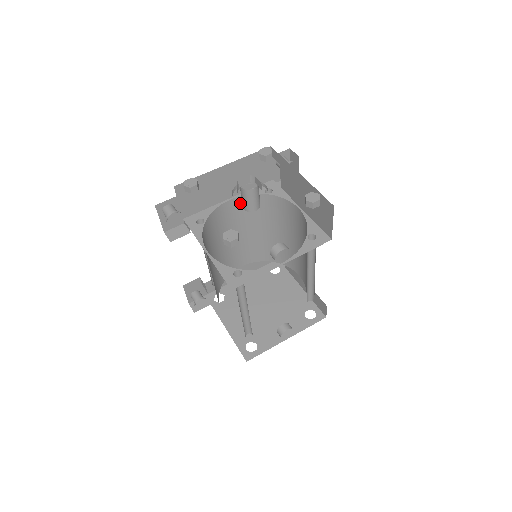
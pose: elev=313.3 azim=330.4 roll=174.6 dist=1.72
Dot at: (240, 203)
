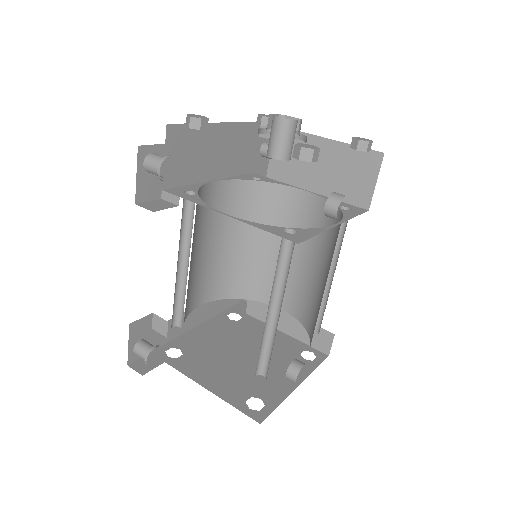
Dot at: (222, 192)
